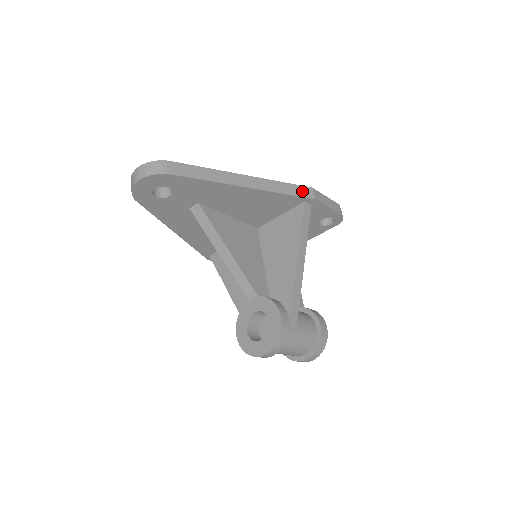
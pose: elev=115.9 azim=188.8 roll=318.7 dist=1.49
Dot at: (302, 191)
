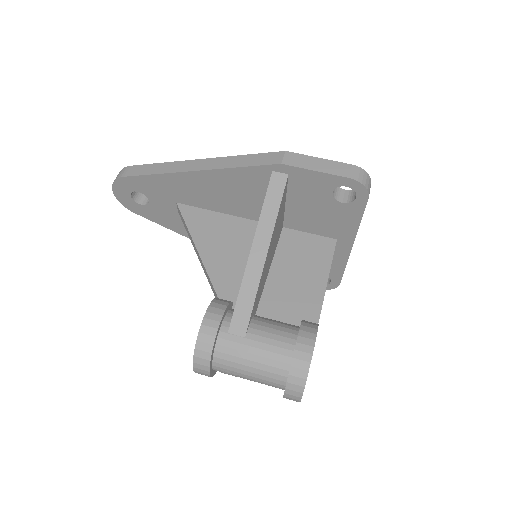
Dot at: (266, 158)
